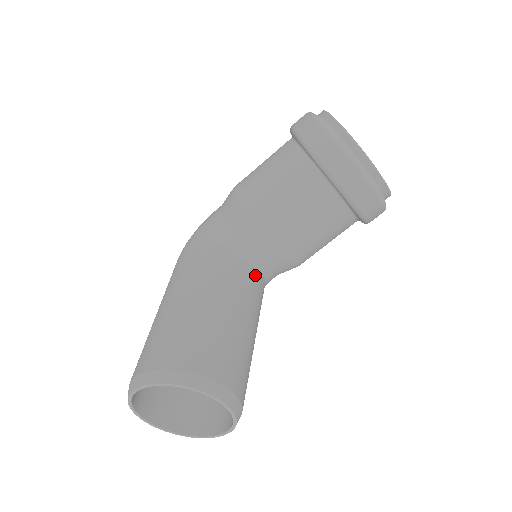
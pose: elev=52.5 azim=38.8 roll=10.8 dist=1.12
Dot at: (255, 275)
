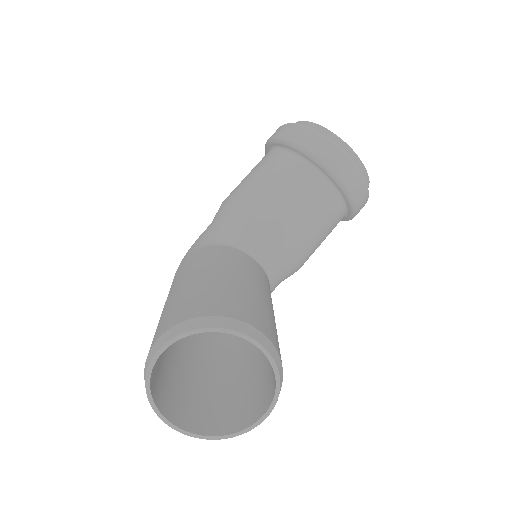
Dot at: (260, 268)
